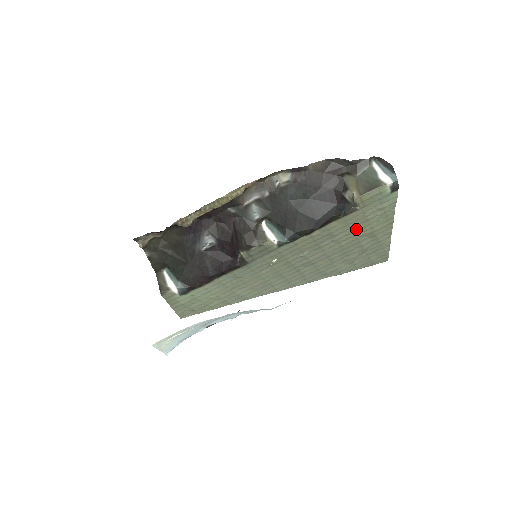
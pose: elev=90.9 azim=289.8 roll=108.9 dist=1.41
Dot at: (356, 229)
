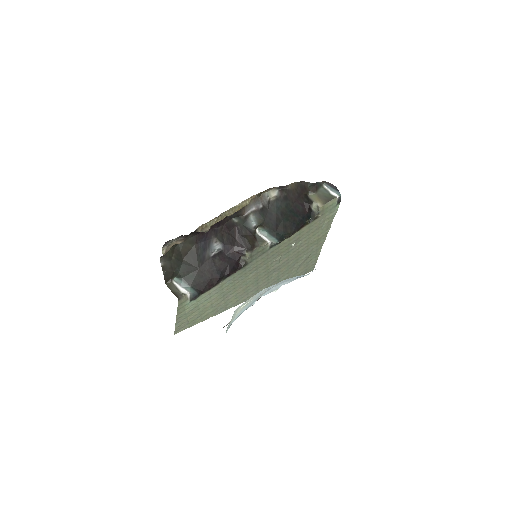
Dot at: (311, 236)
